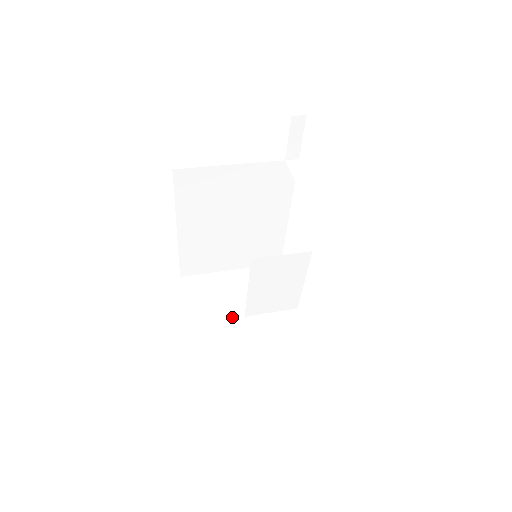
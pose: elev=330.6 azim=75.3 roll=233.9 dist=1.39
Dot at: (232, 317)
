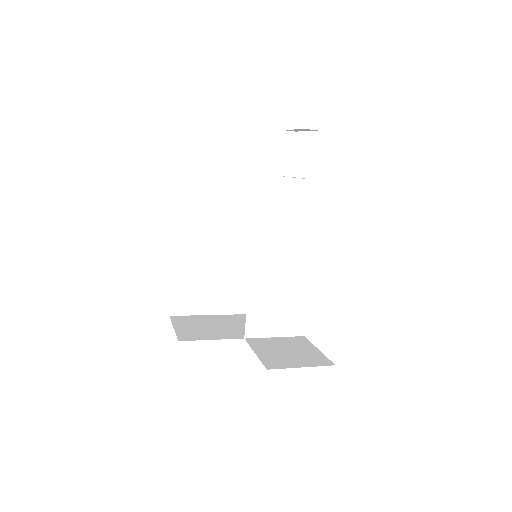
Dot at: (230, 338)
